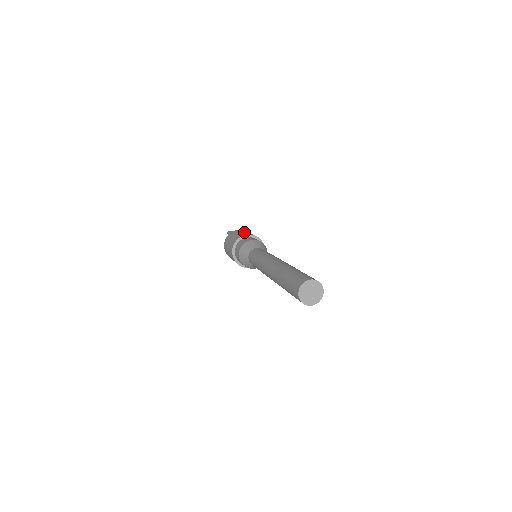
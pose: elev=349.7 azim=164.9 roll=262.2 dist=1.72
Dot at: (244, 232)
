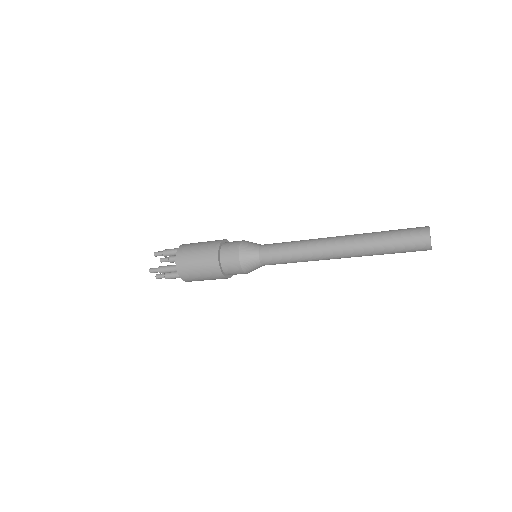
Dot at: occluded
